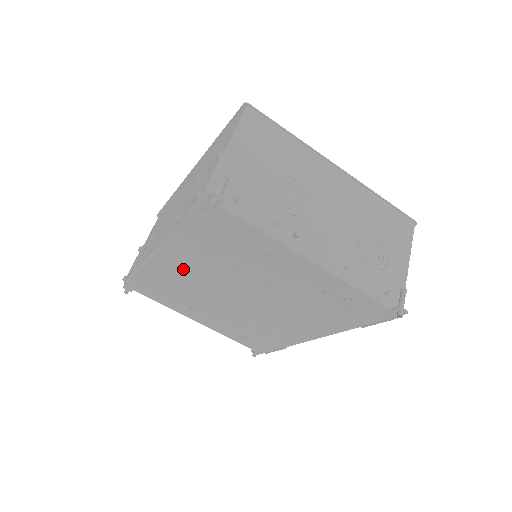
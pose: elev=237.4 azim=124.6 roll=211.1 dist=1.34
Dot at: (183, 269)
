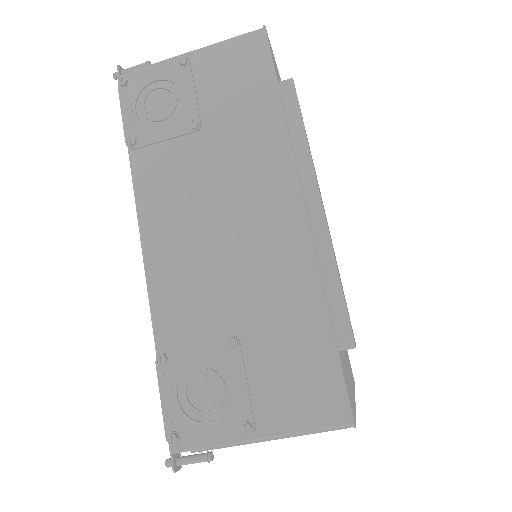
Dot at: occluded
